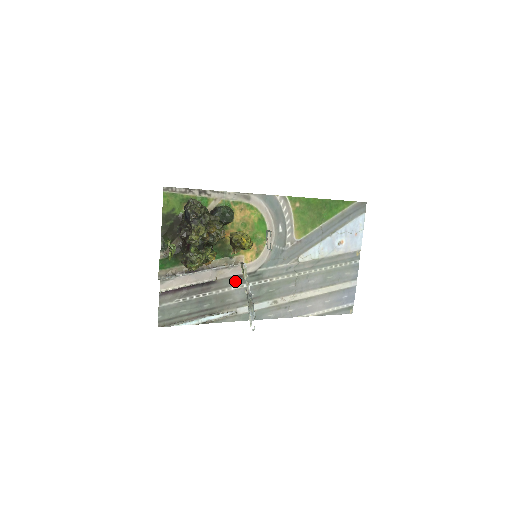
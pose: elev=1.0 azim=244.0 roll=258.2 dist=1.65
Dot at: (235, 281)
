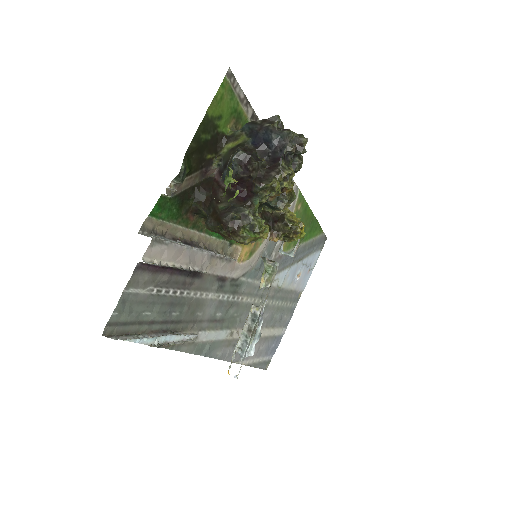
Dot at: (217, 284)
